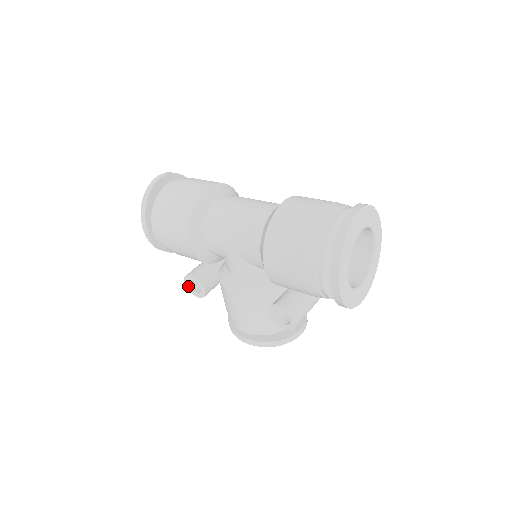
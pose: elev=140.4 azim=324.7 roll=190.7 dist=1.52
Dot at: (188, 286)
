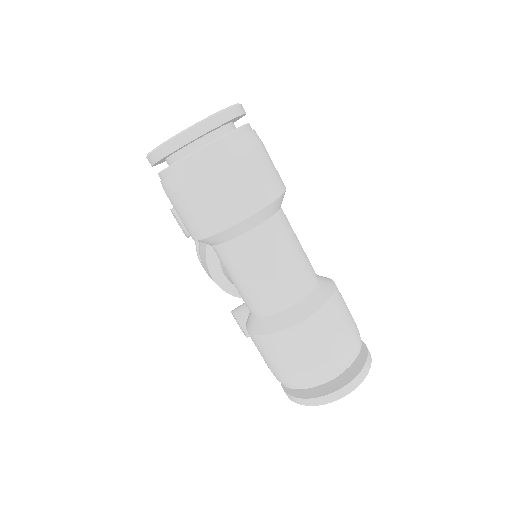
Dot at: (172, 213)
